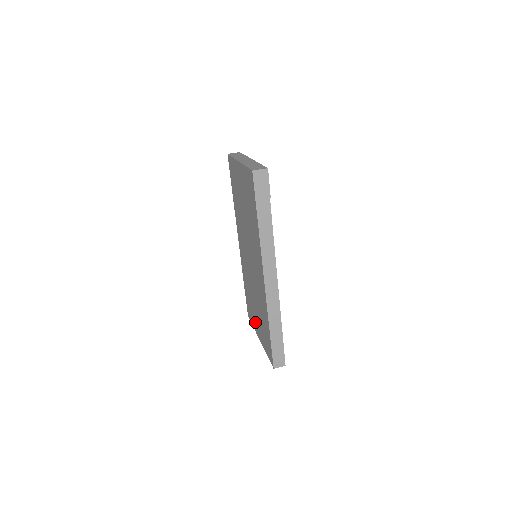
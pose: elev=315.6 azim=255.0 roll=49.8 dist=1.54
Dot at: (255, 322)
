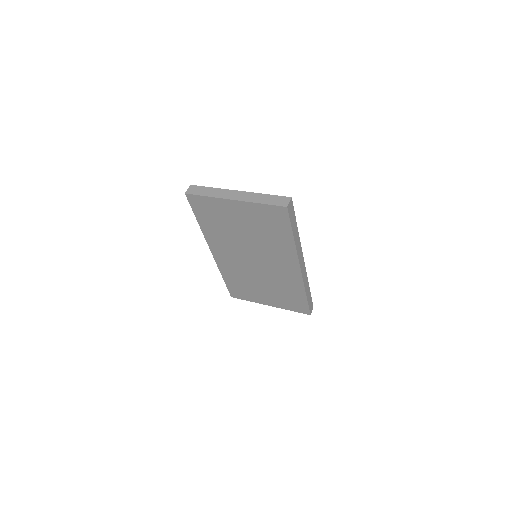
Dot at: (259, 298)
